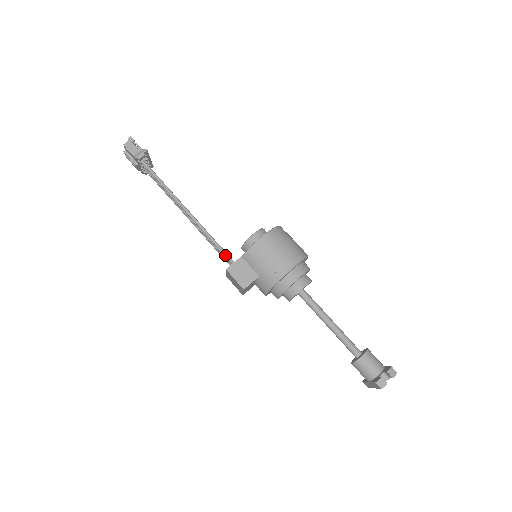
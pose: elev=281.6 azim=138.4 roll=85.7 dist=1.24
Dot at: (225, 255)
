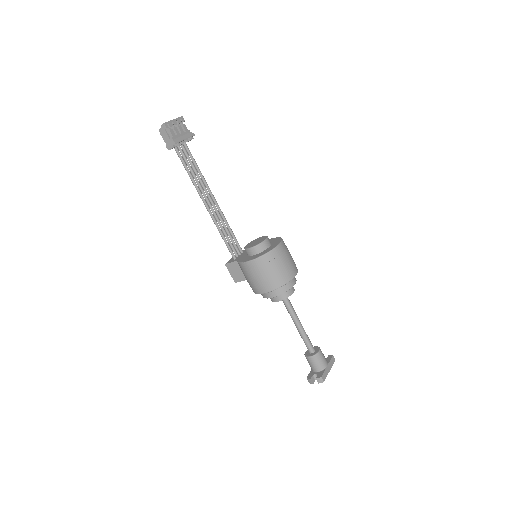
Dot at: (229, 251)
